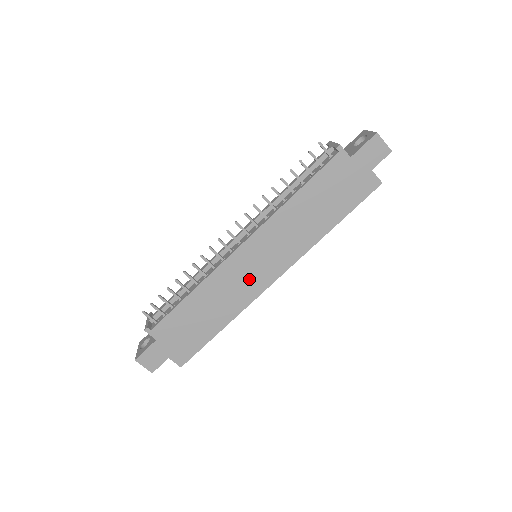
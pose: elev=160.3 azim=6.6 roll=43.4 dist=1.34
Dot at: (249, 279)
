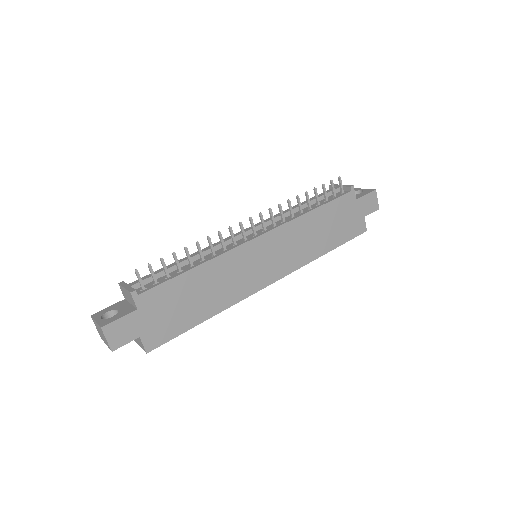
Dot at: (251, 273)
